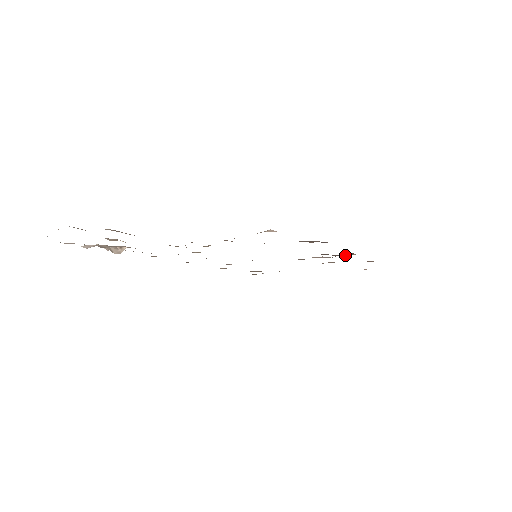
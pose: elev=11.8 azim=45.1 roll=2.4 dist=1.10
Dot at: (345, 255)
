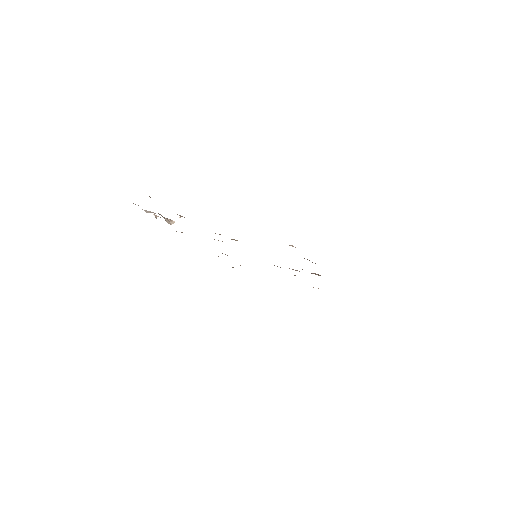
Dot at: (315, 274)
